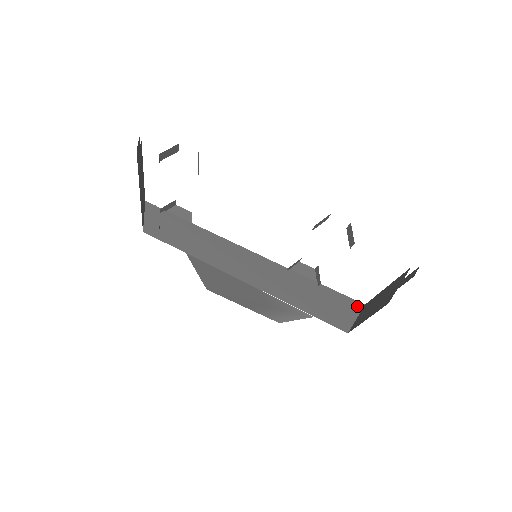
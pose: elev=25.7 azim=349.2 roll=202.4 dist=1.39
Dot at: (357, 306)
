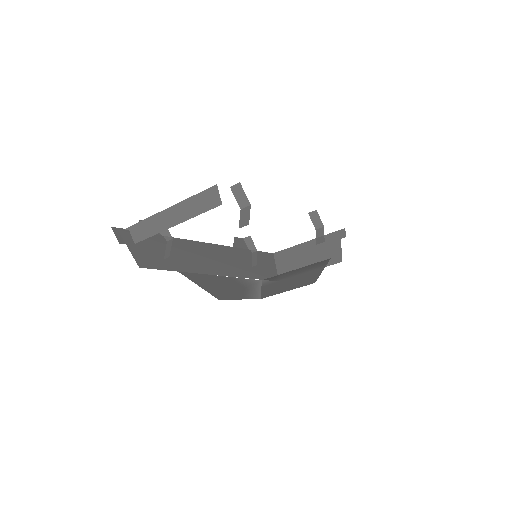
Dot at: (272, 257)
